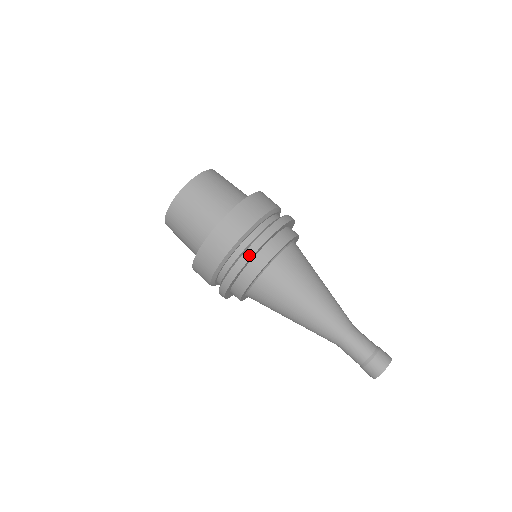
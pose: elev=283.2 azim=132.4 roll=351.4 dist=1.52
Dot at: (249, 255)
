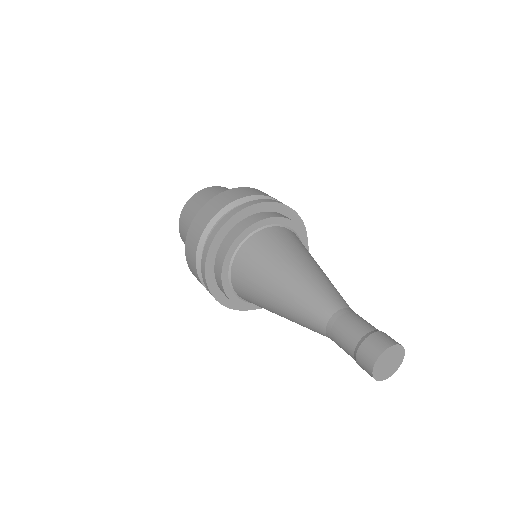
Dot at: (205, 255)
